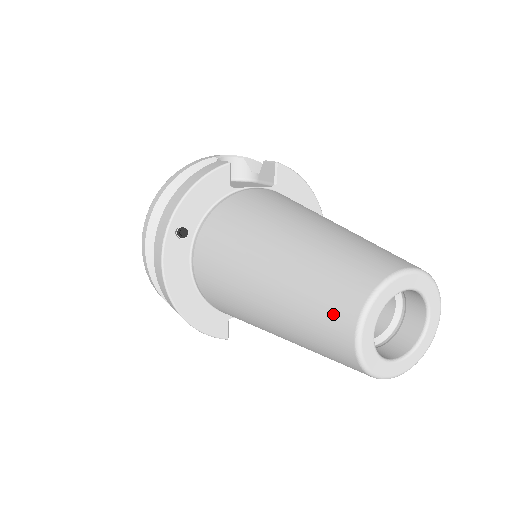
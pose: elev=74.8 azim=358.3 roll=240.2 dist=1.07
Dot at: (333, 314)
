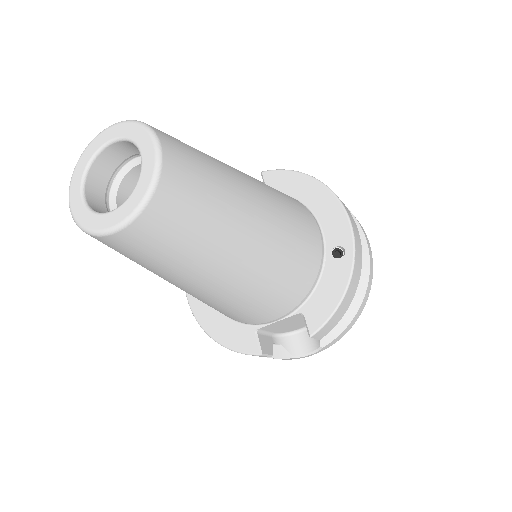
Dot at: occluded
